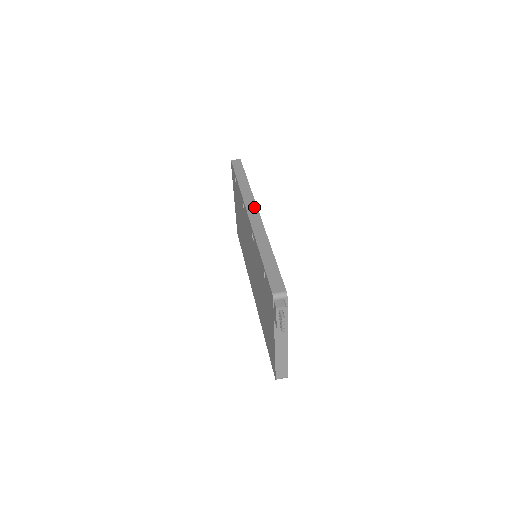
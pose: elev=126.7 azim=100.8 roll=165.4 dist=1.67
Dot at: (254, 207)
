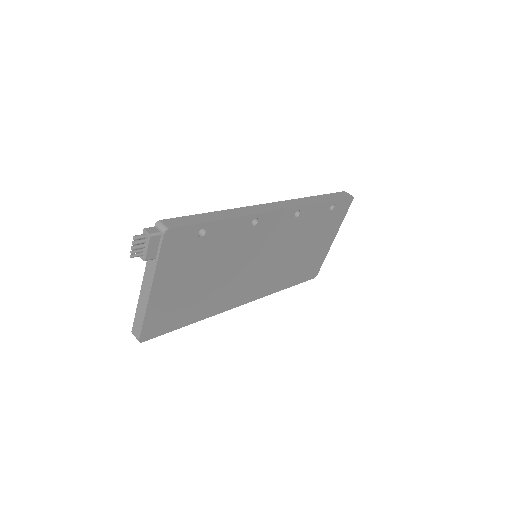
Dot at: (285, 206)
